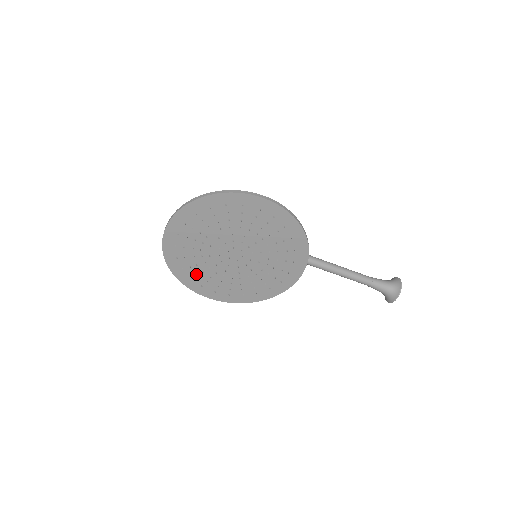
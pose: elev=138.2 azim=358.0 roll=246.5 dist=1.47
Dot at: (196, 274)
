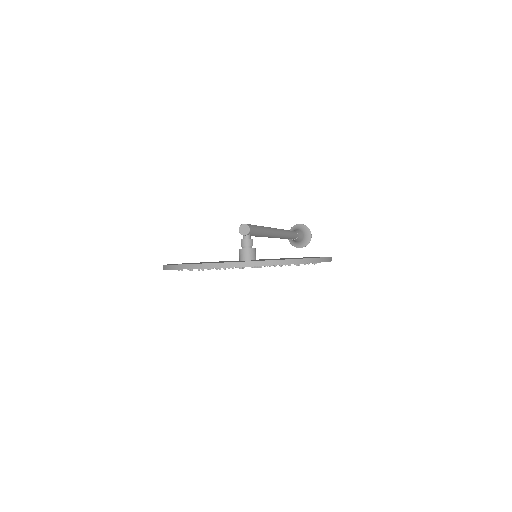
Dot at: occluded
